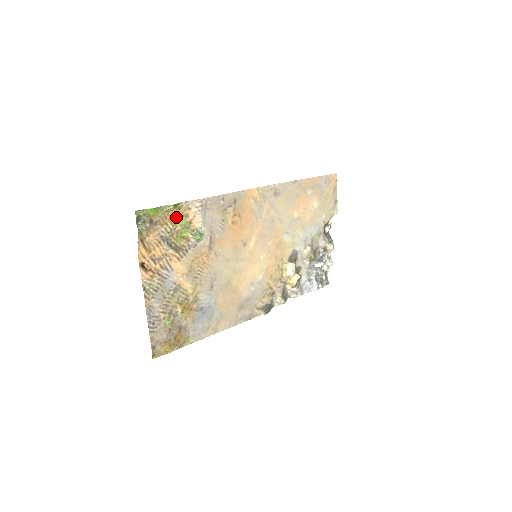
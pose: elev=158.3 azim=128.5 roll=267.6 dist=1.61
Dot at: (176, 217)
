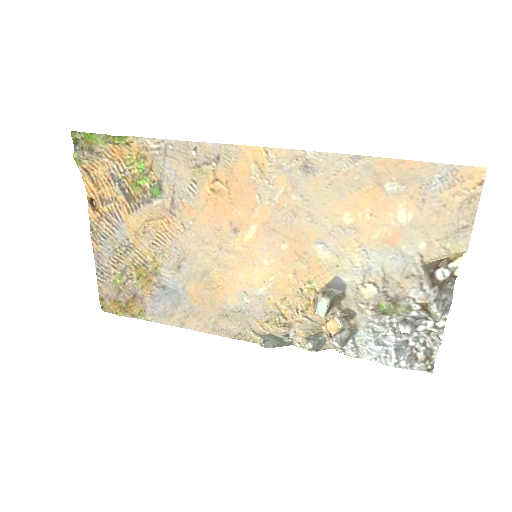
Dot at: (132, 155)
